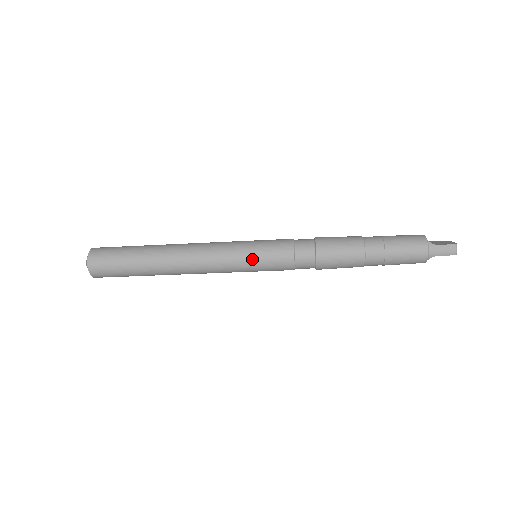
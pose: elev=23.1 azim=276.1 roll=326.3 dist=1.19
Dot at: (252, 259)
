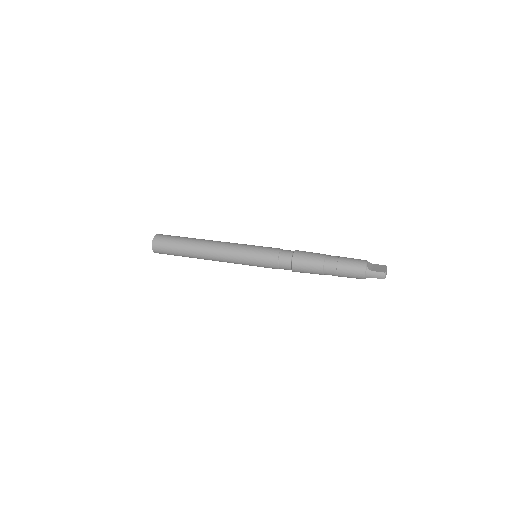
Dot at: (251, 260)
